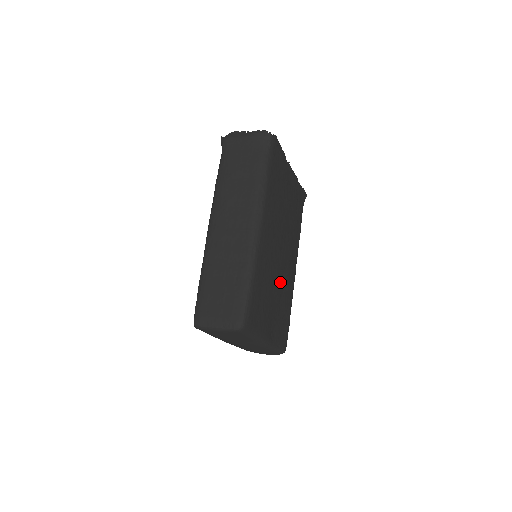
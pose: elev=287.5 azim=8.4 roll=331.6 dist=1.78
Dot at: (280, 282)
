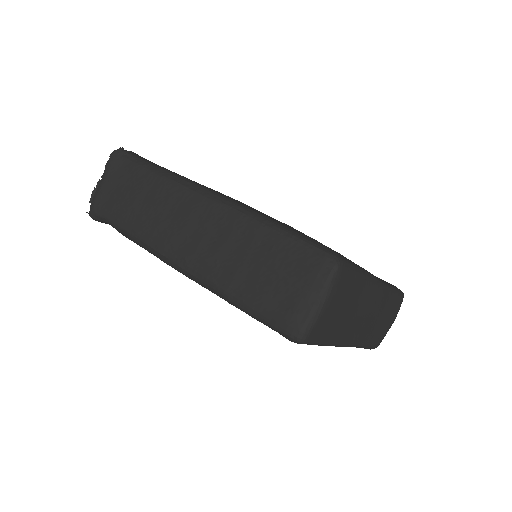
Dot at: occluded
